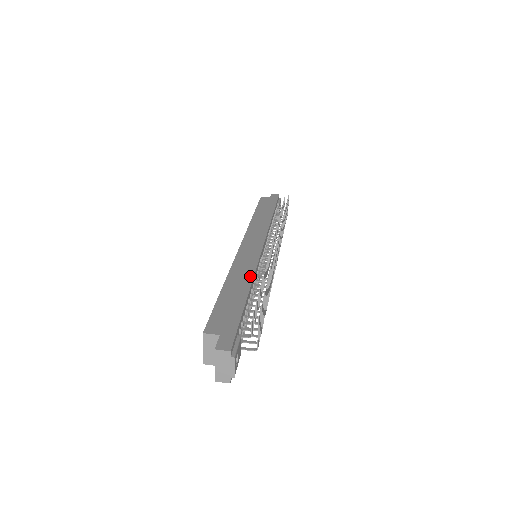
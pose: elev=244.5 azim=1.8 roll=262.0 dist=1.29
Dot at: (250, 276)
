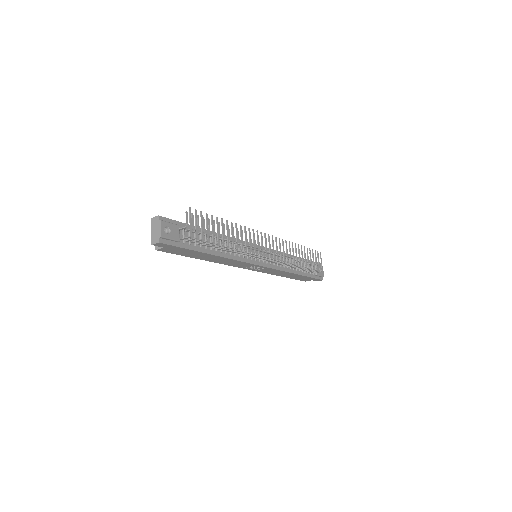
Dot at: occluded
